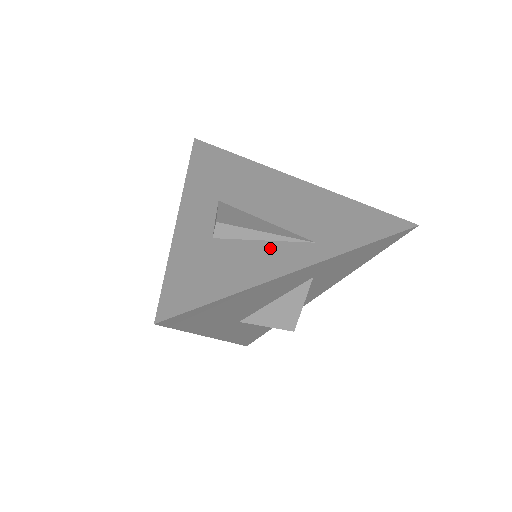
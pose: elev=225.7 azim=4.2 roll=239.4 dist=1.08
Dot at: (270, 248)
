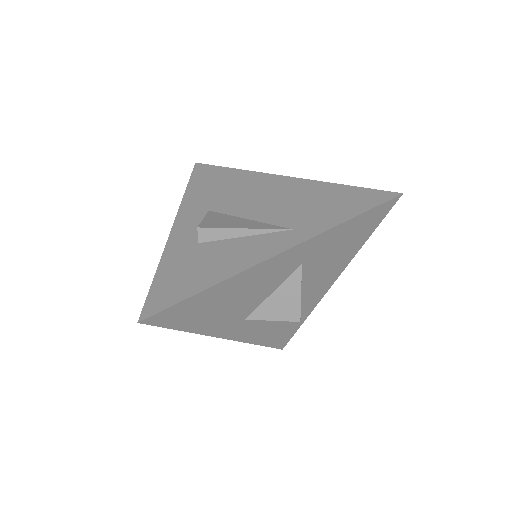
Dot at: (249, 242)
